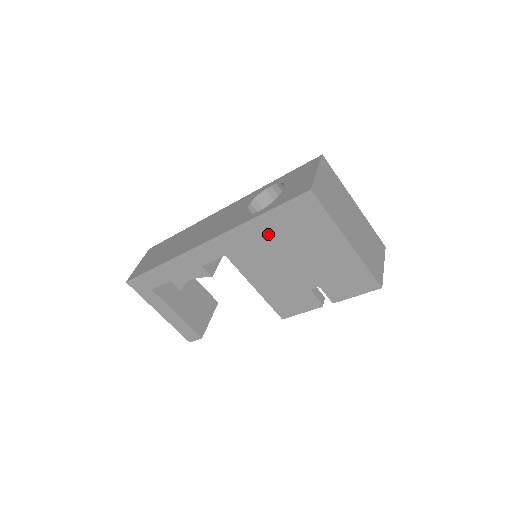
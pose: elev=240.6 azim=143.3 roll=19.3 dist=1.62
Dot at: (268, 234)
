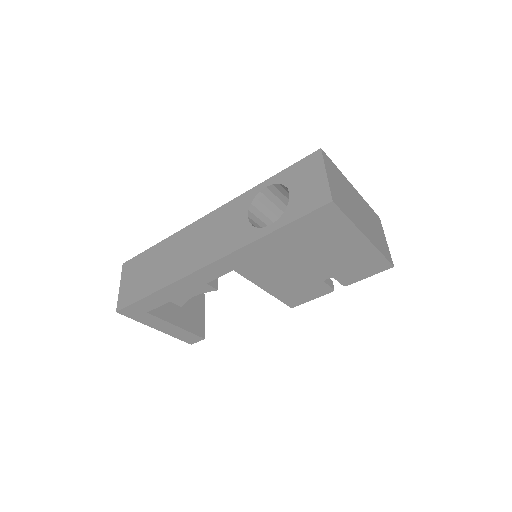
Dot at: (282, 245)
